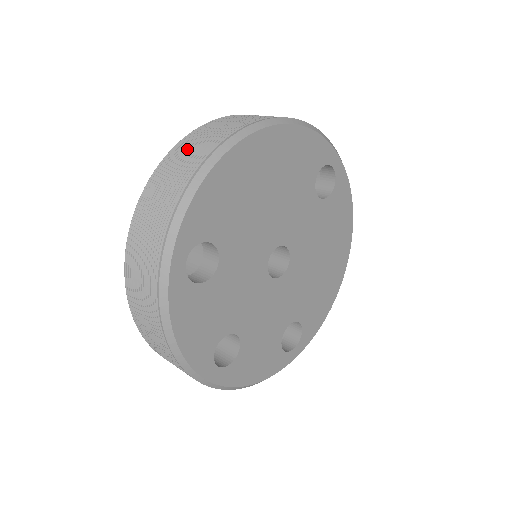
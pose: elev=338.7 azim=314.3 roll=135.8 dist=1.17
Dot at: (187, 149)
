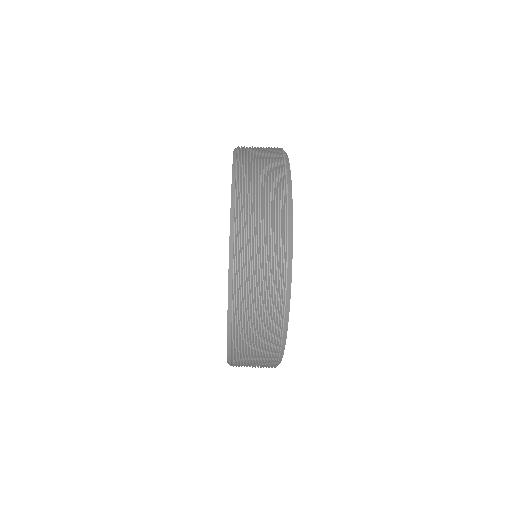
Dot at: occluded
